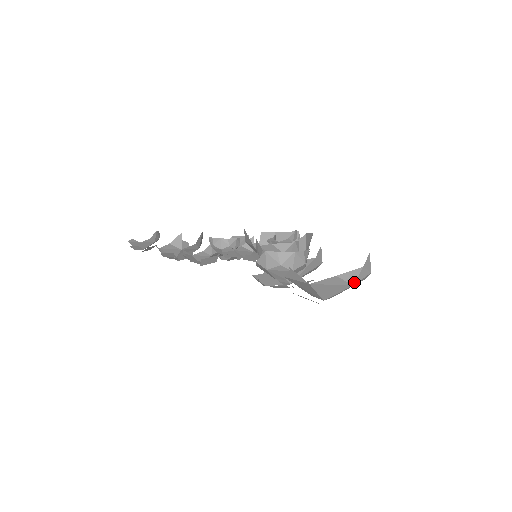
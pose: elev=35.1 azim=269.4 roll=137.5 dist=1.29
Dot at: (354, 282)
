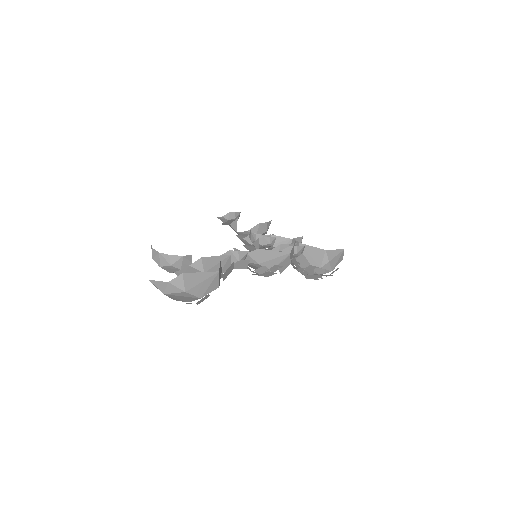
Dot at: (164, 292)
